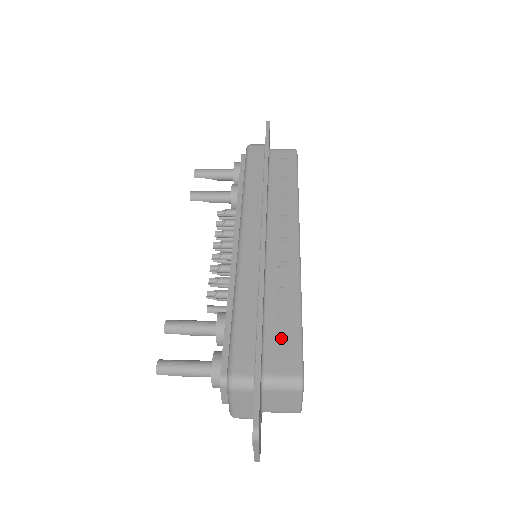
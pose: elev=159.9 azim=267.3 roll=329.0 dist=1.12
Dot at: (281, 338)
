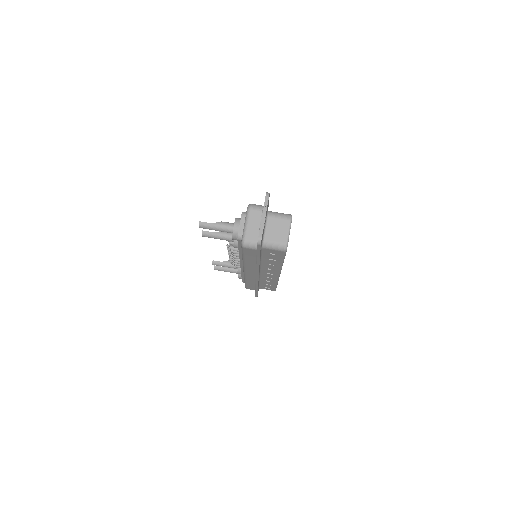
Dot at: occluded
